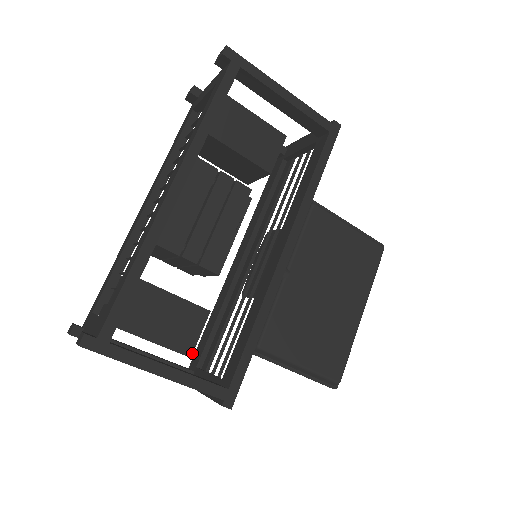
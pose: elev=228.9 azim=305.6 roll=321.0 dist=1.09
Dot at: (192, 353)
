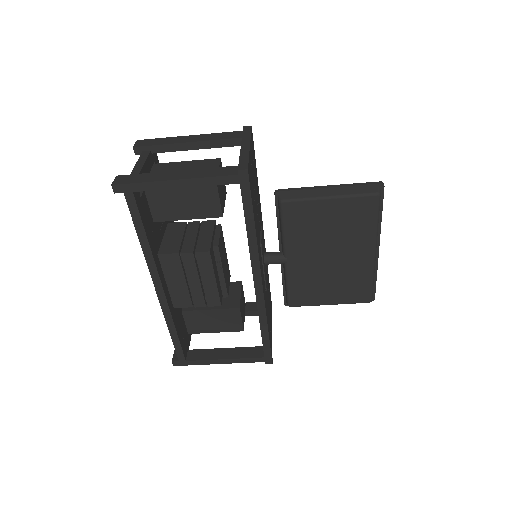
Dot at: (243, 329)
